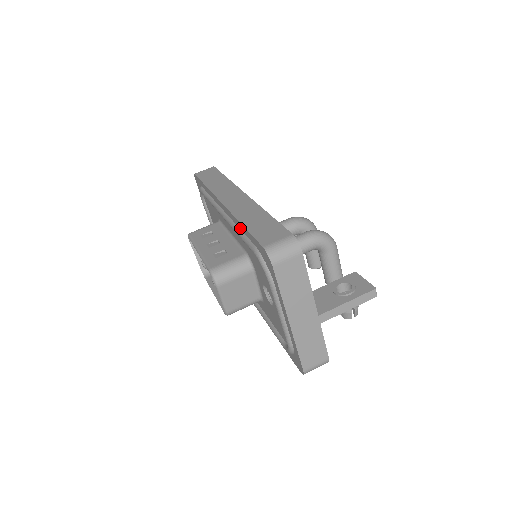
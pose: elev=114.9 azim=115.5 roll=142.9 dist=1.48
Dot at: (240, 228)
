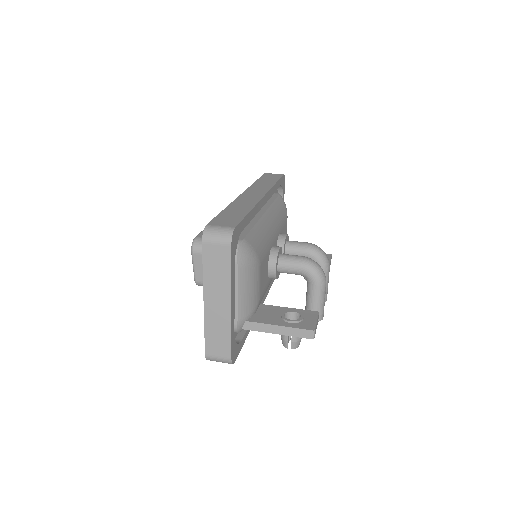
Dot at: occluded
